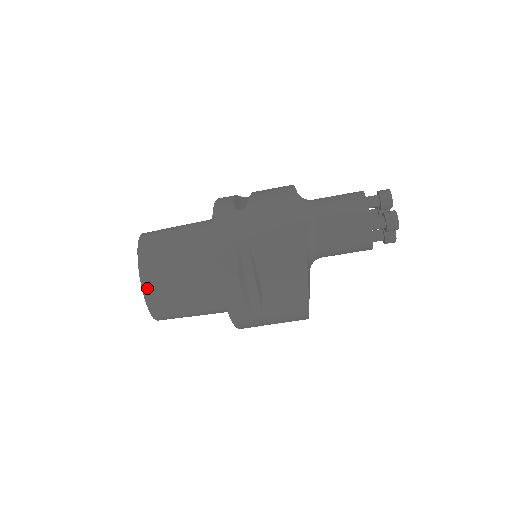
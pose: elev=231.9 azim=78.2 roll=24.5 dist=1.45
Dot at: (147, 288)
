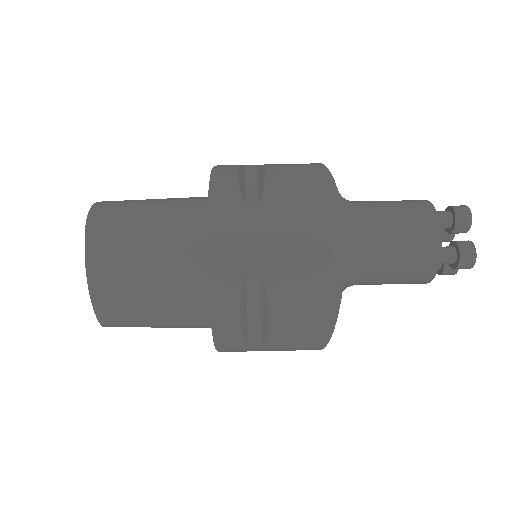
Dot at: (97, 294)
